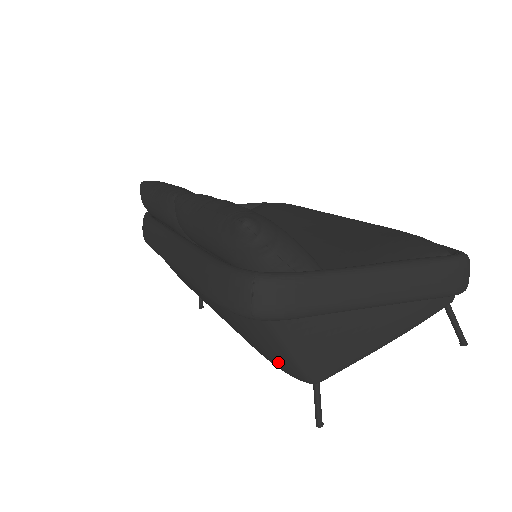
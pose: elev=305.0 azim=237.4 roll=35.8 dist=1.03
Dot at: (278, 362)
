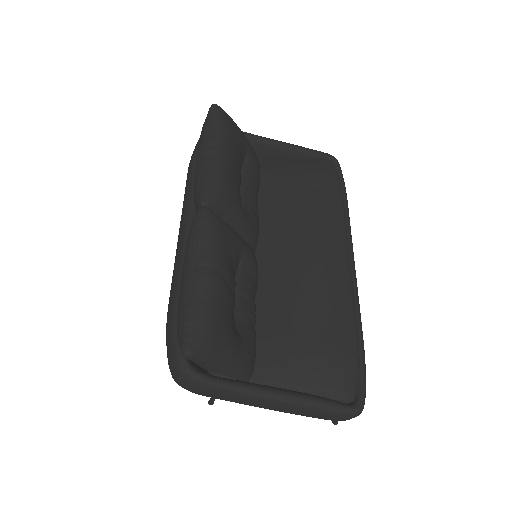
Dot at: occluded
